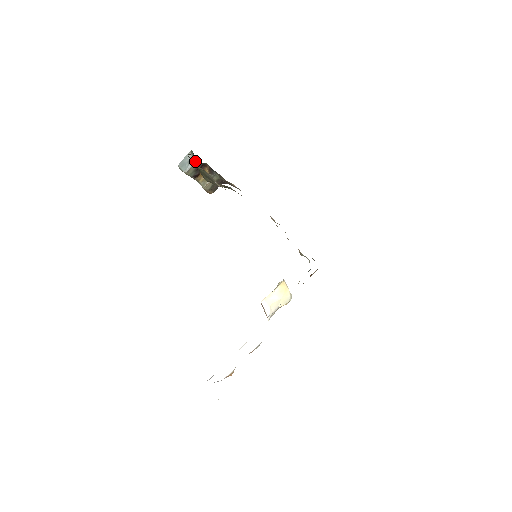
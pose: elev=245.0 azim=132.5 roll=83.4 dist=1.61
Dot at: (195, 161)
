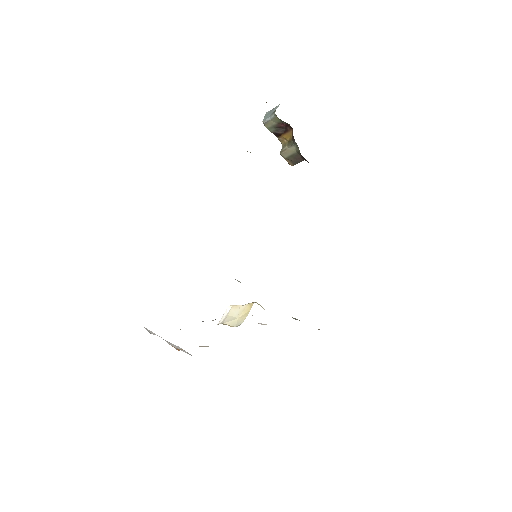
Dot at: (276, 115)
